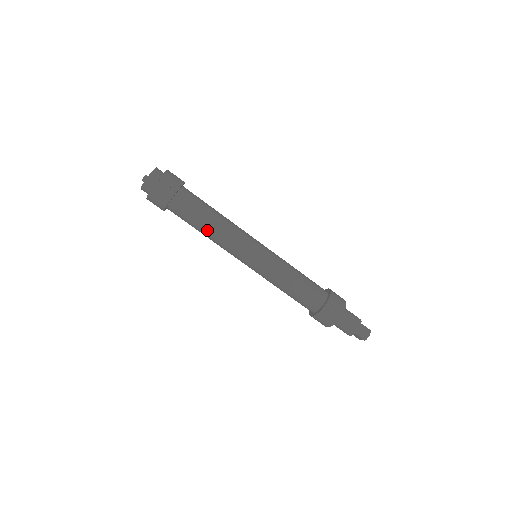
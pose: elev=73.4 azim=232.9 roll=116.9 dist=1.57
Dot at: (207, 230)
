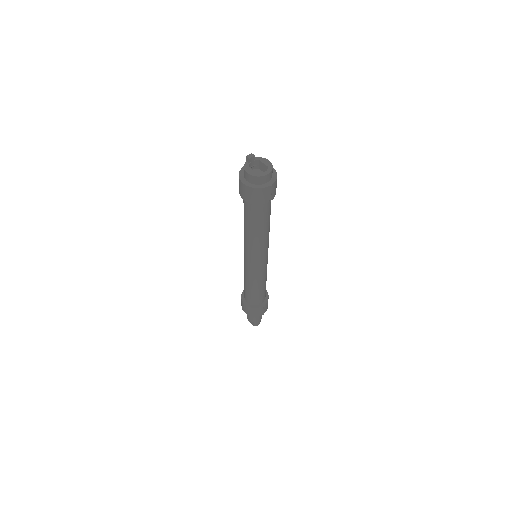
Dot at: (255, 232)
